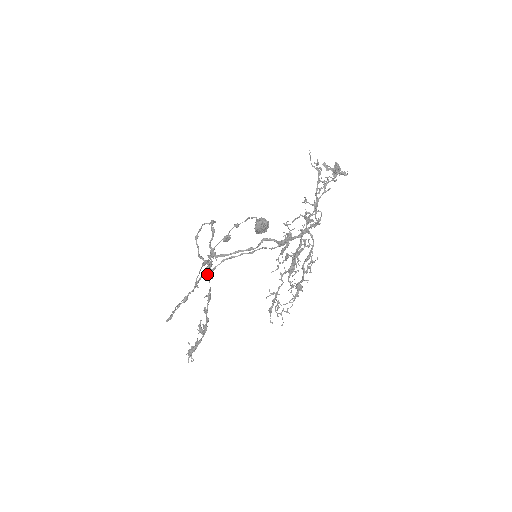
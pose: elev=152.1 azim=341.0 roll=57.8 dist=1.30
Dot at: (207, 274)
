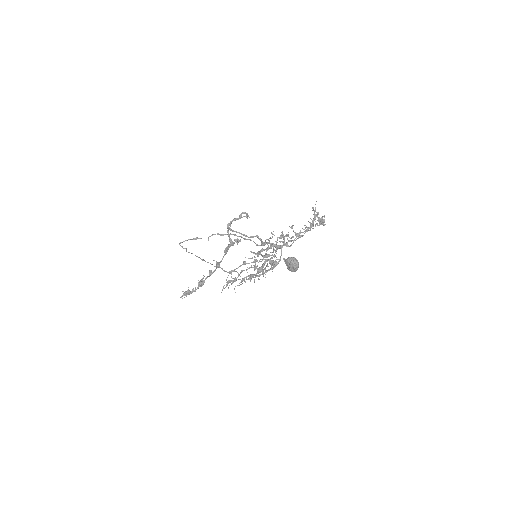
Dot at: (226, 247)
